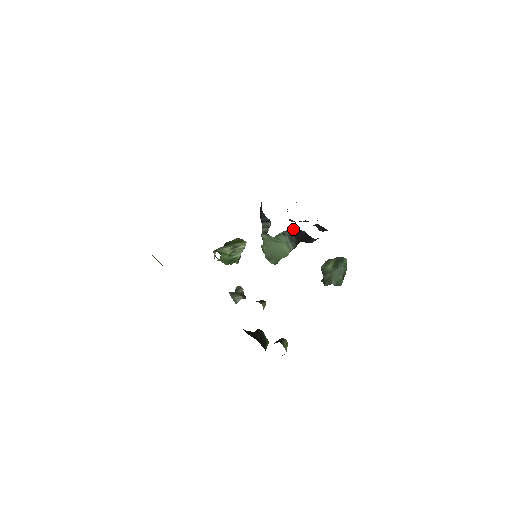
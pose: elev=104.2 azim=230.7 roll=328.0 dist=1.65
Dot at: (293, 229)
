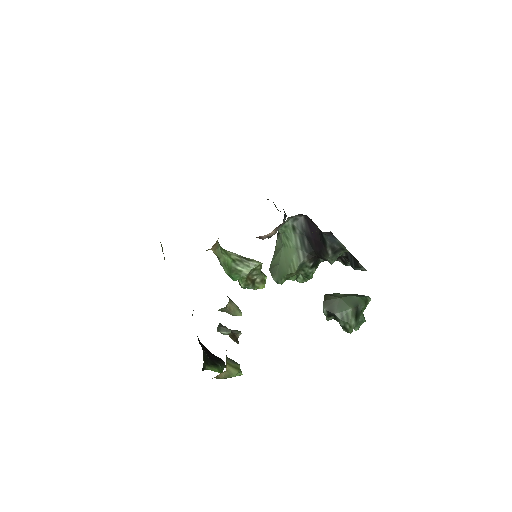
Dot at: (305, 222)
